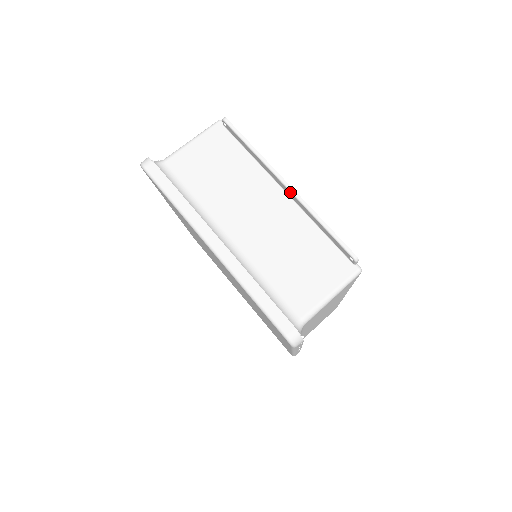
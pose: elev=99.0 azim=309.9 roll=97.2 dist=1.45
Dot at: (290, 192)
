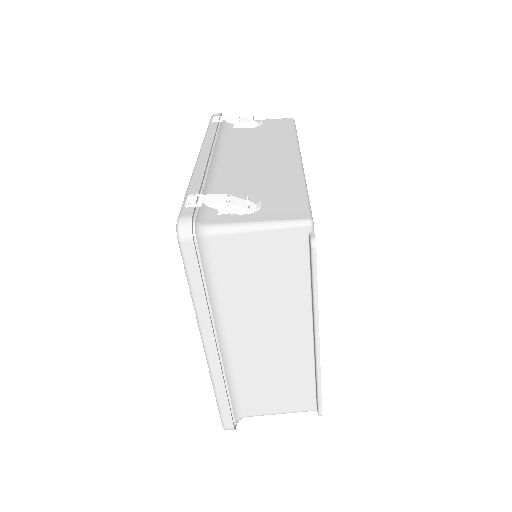
Dot at: (315, 349)
